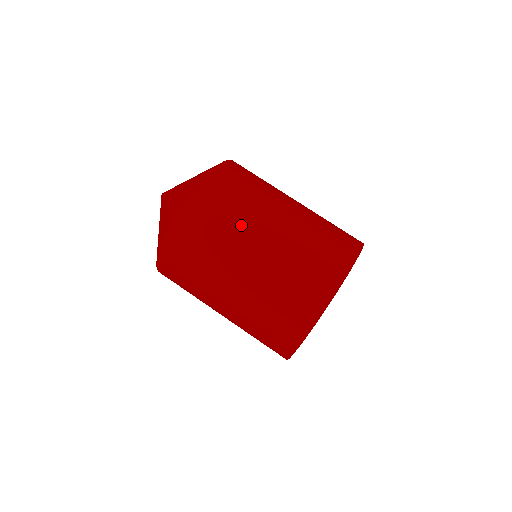
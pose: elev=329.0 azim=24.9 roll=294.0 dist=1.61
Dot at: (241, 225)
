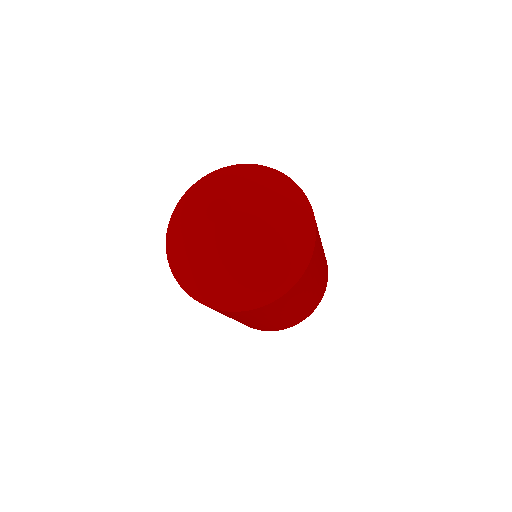
Dot at: (264, 319)
